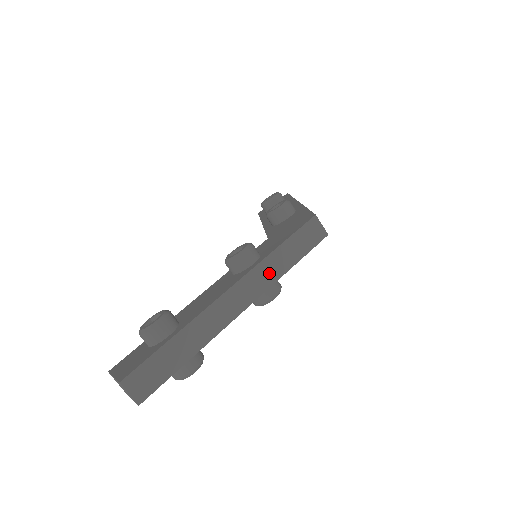
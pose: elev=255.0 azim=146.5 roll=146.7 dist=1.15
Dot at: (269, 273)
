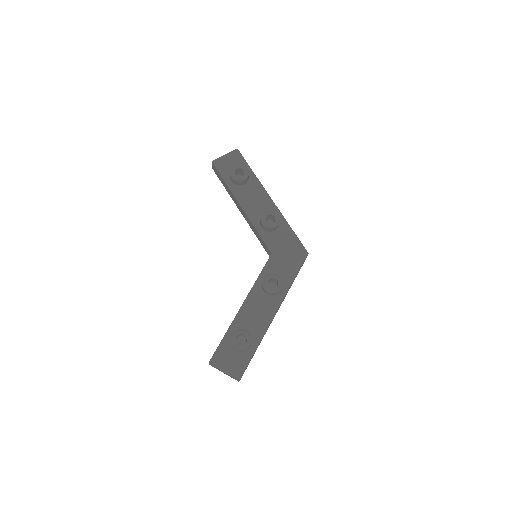
Dot at: occluded
